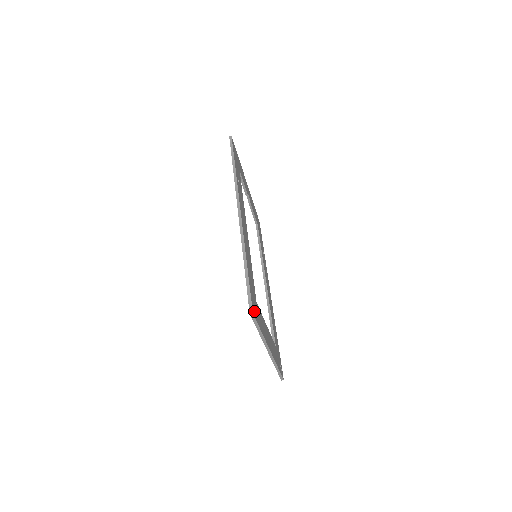
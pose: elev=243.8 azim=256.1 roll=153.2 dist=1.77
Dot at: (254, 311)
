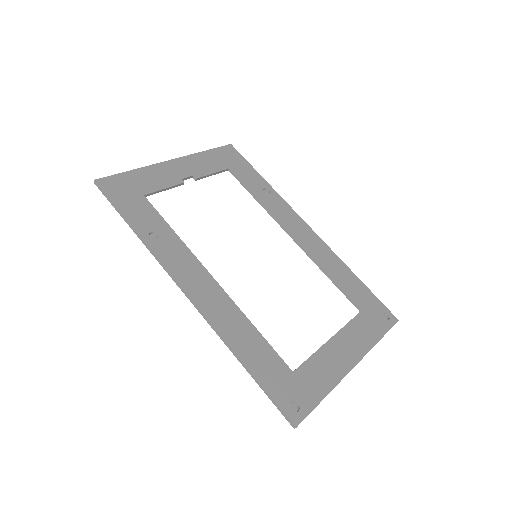
Dot at: (297, 405)
